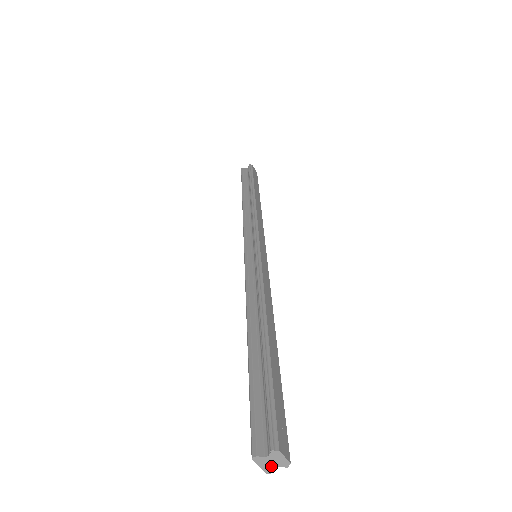
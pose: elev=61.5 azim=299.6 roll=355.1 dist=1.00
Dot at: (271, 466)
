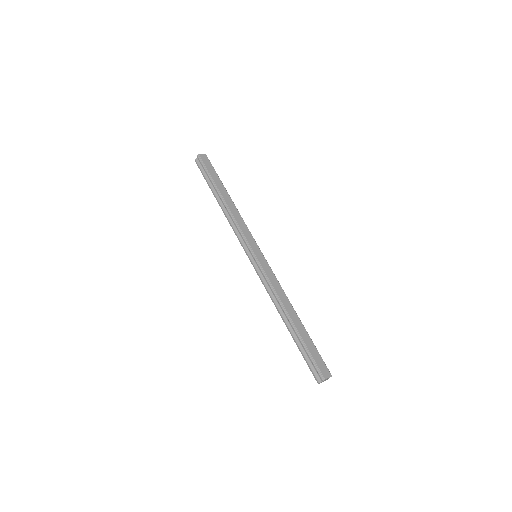
Dot at: occluded
